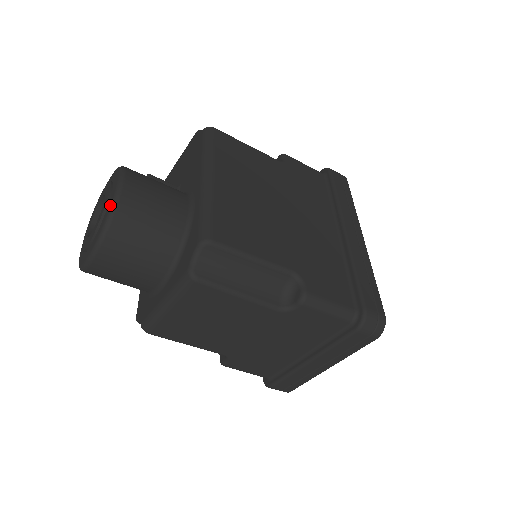
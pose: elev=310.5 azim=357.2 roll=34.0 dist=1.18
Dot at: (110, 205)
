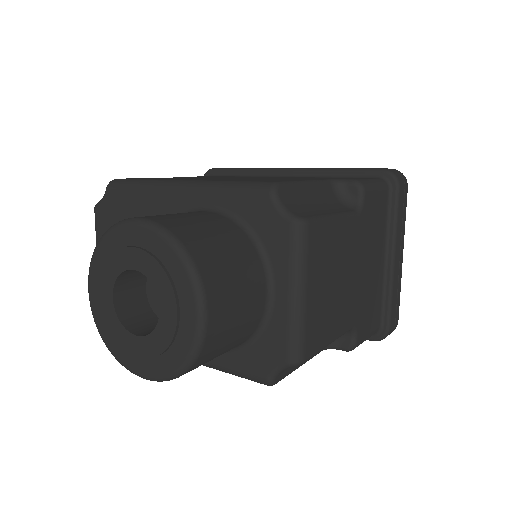
Dot at: (162, 239)
